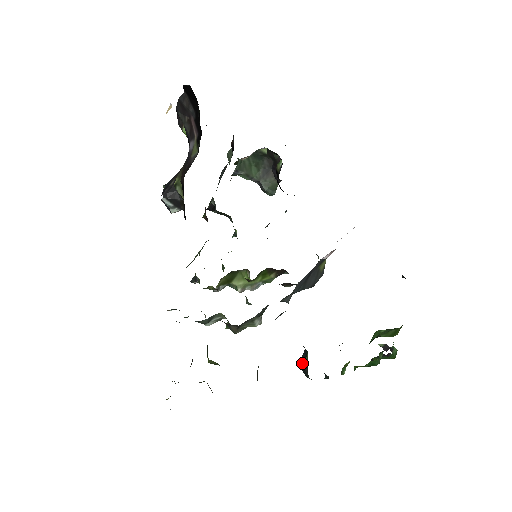
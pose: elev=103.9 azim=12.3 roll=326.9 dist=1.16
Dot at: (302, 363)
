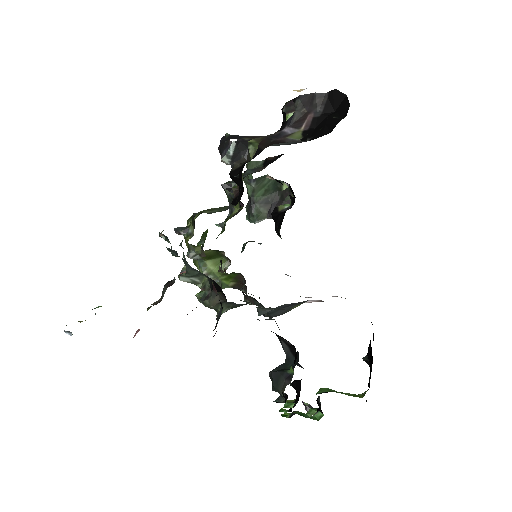
Dot at: (282, 373)
